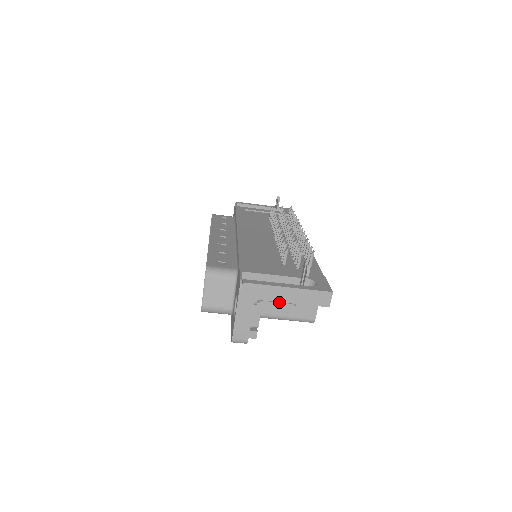
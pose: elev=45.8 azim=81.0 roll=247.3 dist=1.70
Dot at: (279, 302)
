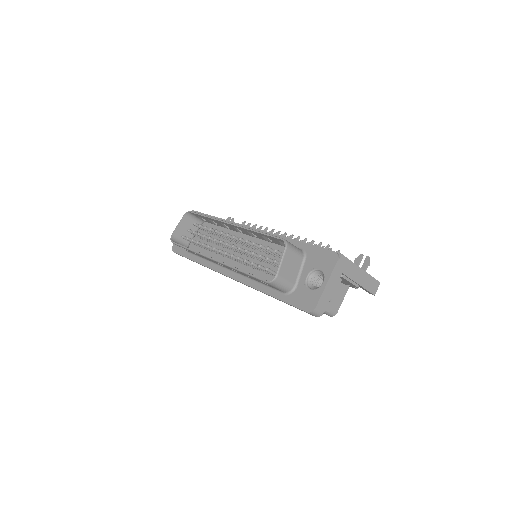
Dot at: (353, 281)
